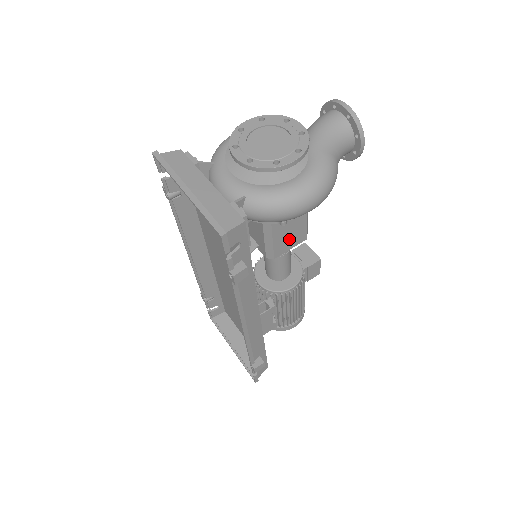
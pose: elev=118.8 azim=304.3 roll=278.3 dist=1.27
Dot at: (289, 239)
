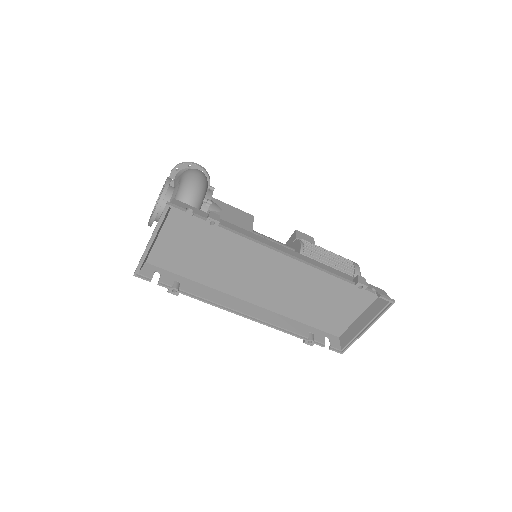
Dot at: (241, 220)
